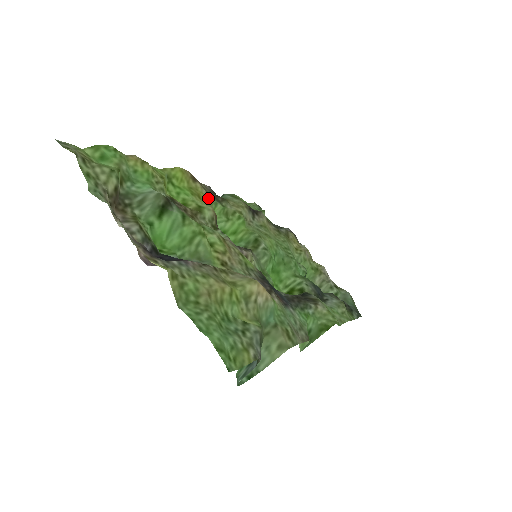
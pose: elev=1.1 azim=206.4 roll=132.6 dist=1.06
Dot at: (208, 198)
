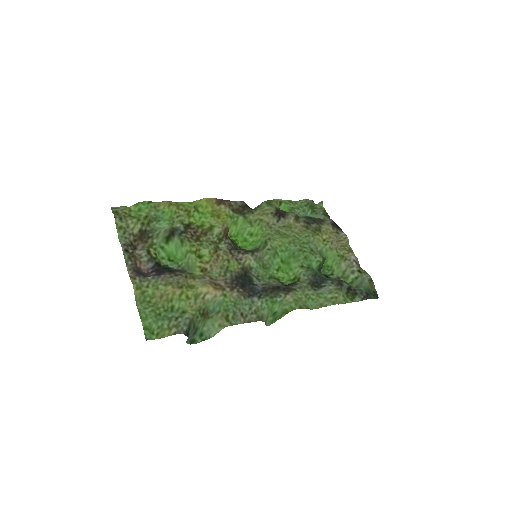
Dot at: (229, 215)
